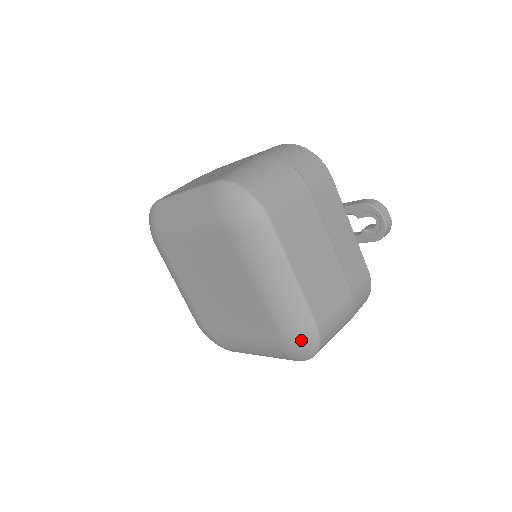
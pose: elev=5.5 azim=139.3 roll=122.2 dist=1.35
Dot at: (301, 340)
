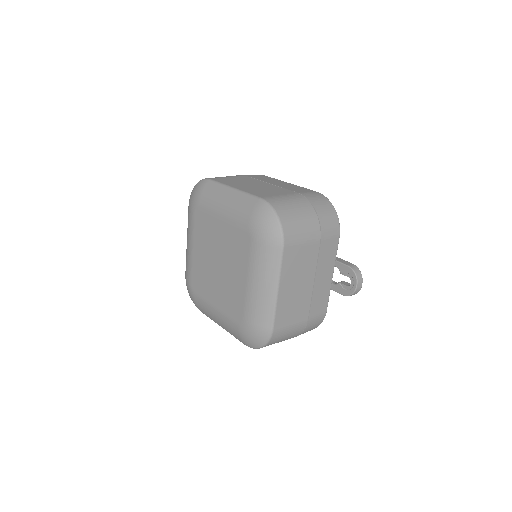
Dot at: (257, 334)
